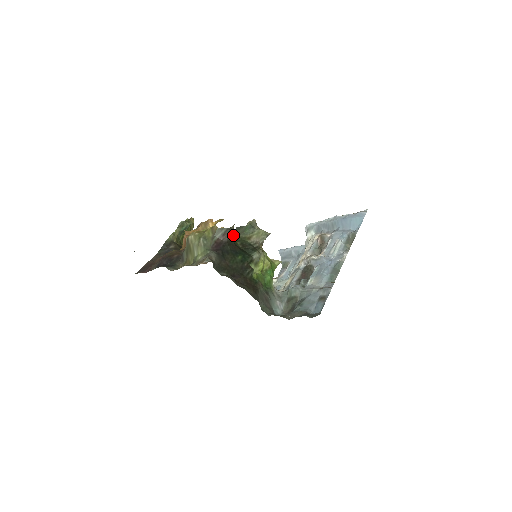
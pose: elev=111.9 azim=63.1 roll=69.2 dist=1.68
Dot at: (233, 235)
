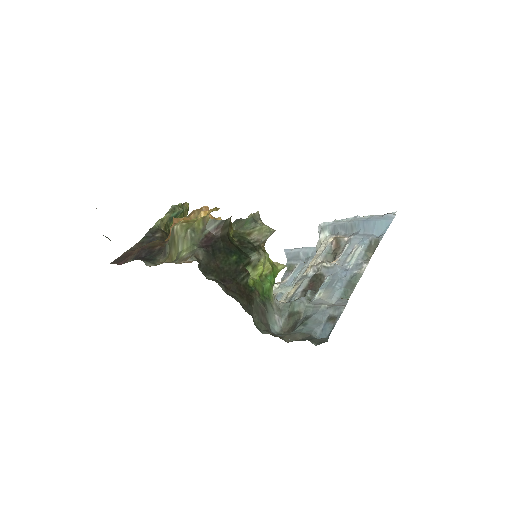
Dot at: (229, 229)
